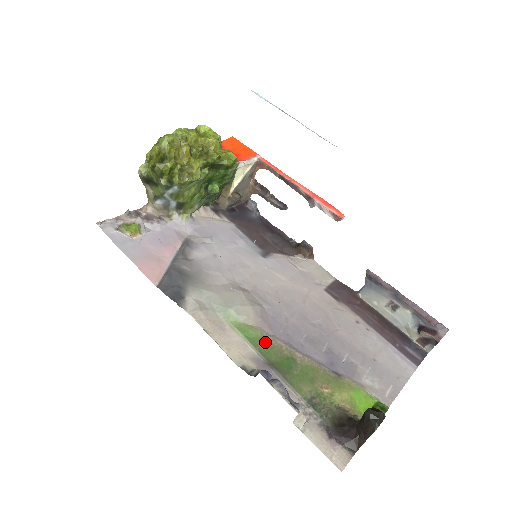
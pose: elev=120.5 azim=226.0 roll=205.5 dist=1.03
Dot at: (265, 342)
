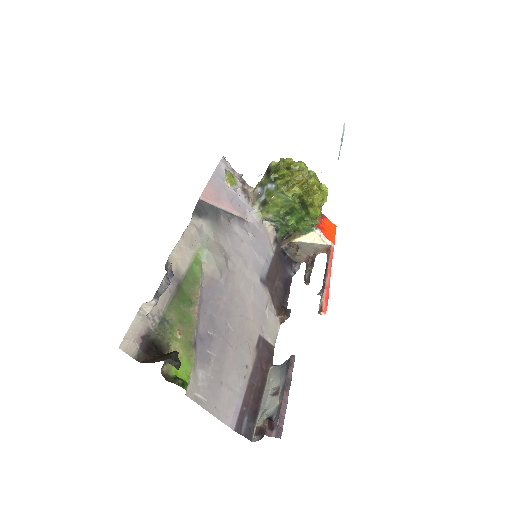
Dot at: (195, 280)
